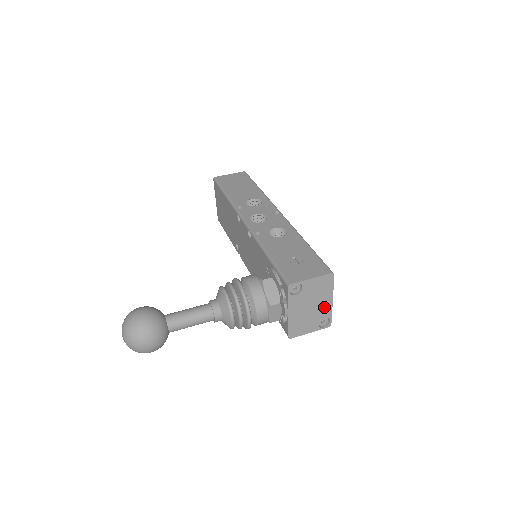
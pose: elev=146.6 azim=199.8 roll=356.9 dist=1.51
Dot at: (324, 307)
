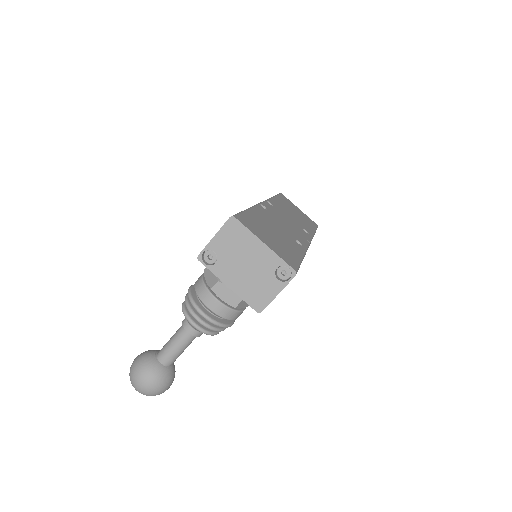
Dot at: (263, 257)
